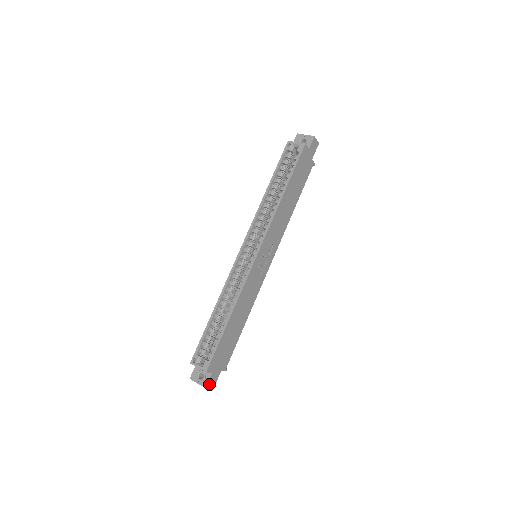
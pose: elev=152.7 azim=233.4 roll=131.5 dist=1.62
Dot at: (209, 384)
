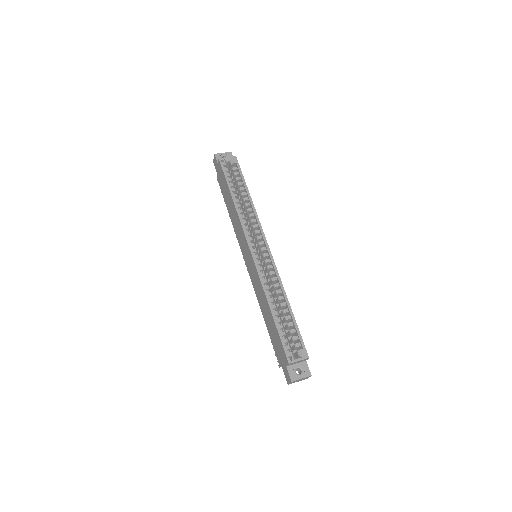
Dot at: (309, 372)
